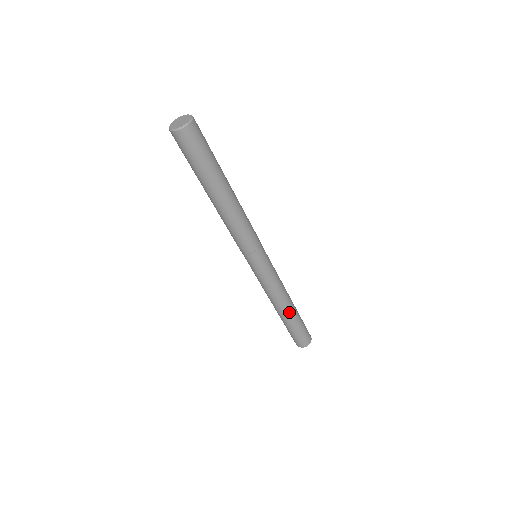
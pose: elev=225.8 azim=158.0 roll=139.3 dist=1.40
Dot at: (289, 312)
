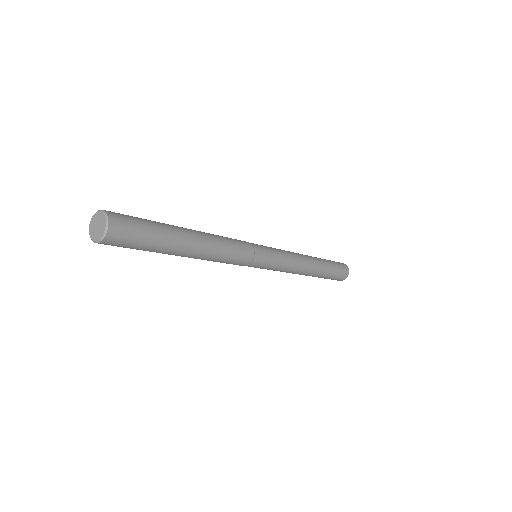
Dot at: (313, 274)
